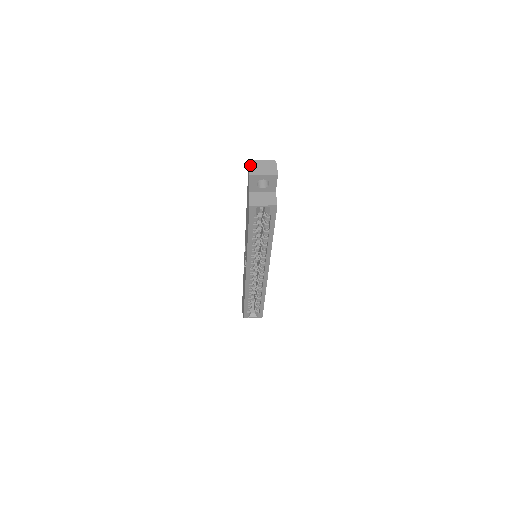
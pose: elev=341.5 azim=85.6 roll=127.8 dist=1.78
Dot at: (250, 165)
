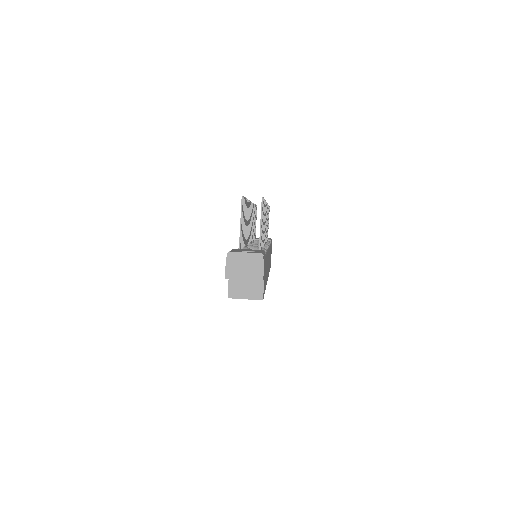
Dot at: (227, 261)
